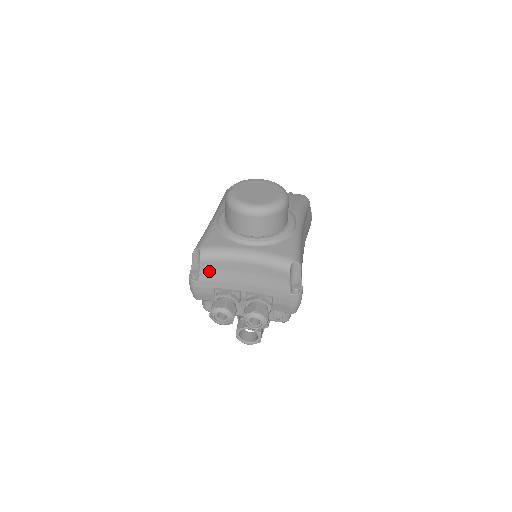
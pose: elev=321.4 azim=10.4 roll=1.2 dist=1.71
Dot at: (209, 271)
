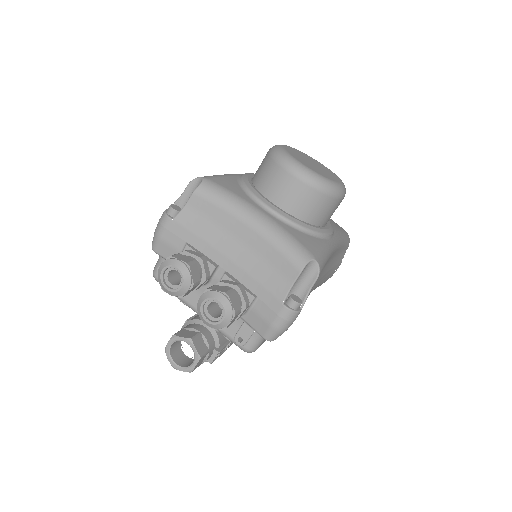
Dot at: (196, 214)
